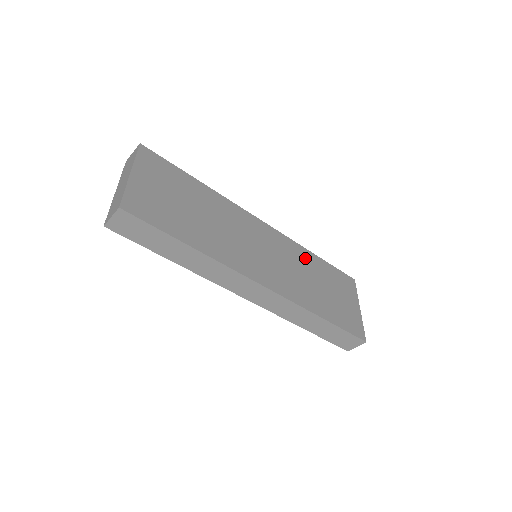
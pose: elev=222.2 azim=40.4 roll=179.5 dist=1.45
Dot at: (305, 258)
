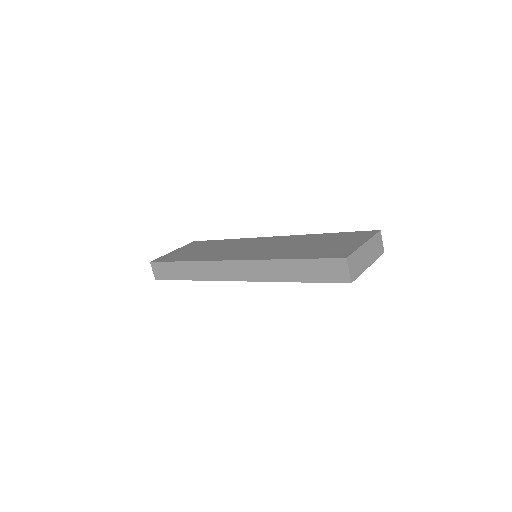
Dot at: (306, 238)
